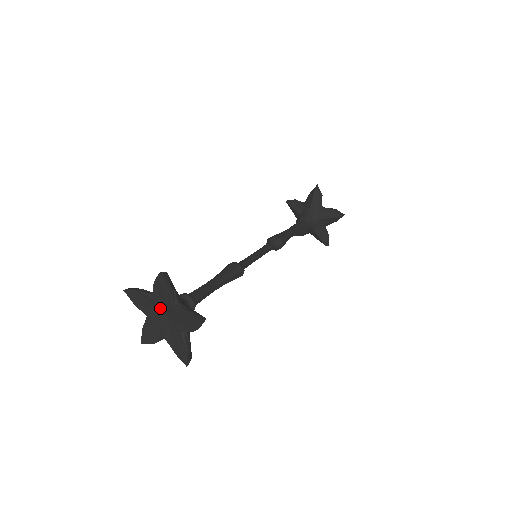
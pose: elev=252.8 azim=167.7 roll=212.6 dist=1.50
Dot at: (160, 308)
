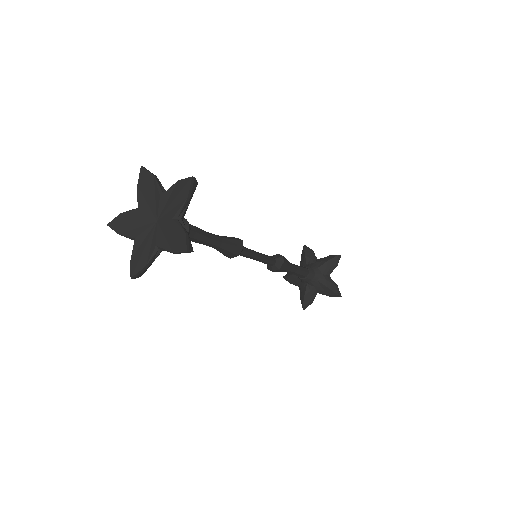
Dot at: (148, 215)
